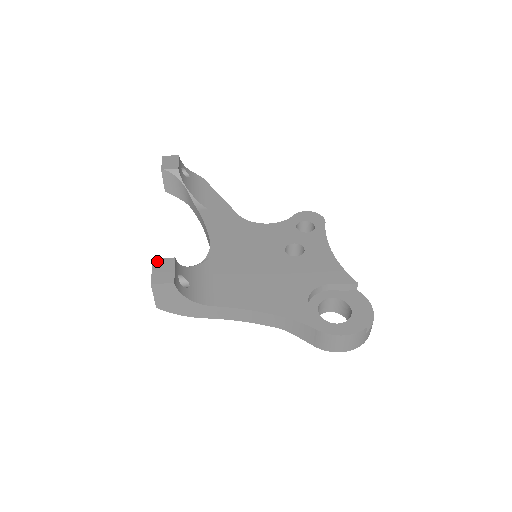
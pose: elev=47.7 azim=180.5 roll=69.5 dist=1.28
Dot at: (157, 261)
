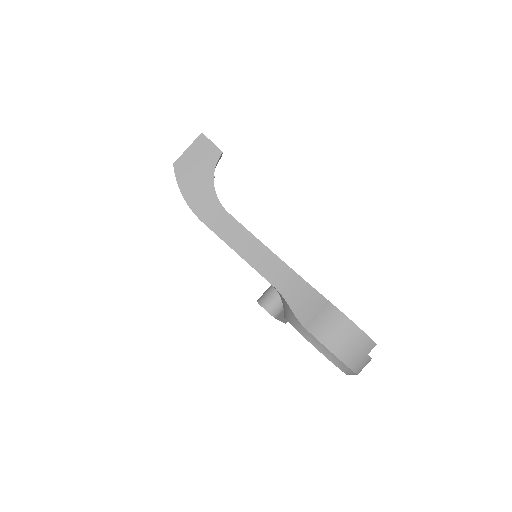
Dot at: occluded
